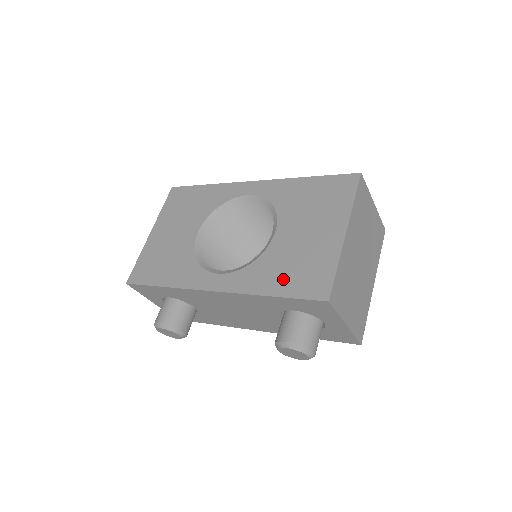
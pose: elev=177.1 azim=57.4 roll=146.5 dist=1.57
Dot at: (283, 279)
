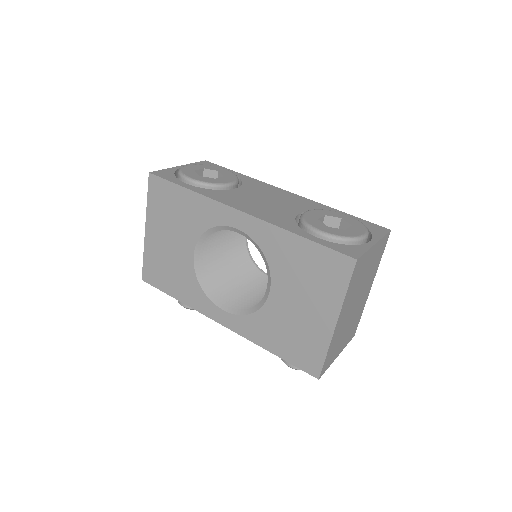
Dot at: (281, 343)
